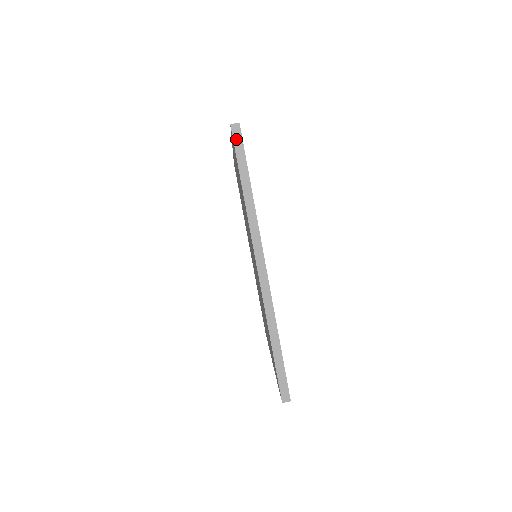
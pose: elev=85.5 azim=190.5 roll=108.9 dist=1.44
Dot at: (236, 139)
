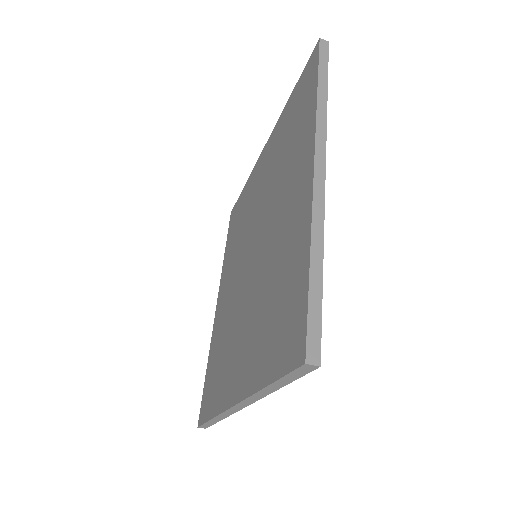
Dot at: (299, 371)
